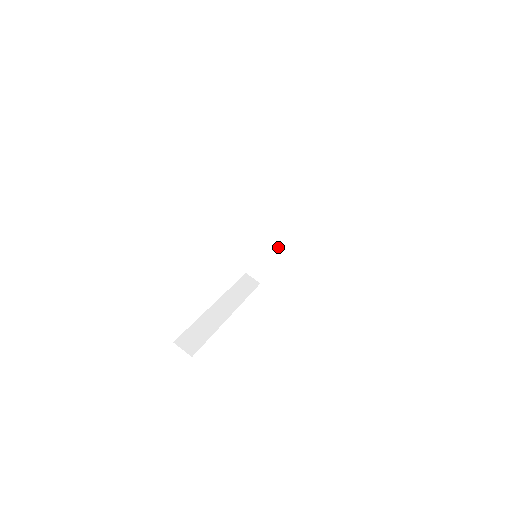
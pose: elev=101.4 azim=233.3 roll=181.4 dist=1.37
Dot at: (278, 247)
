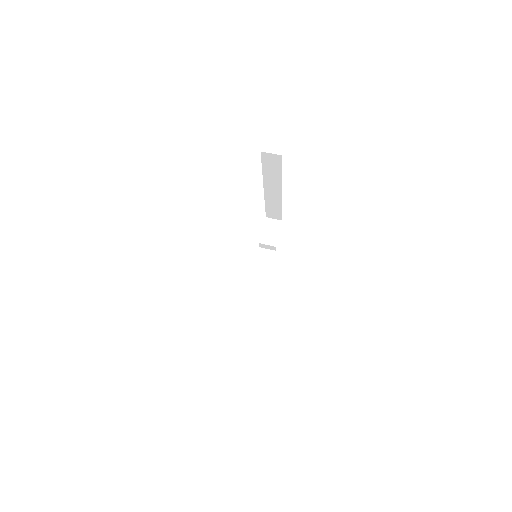
Dot at: (259, 296)
